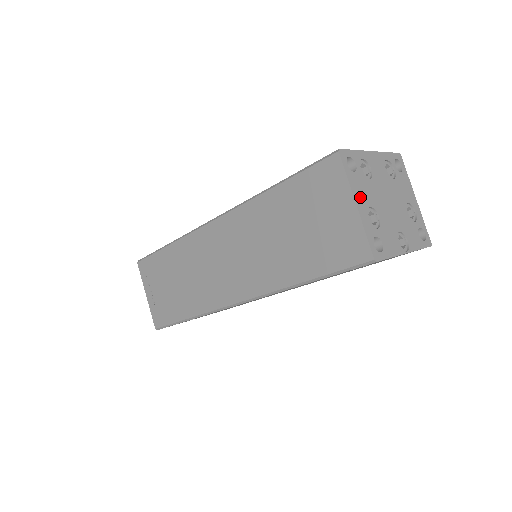
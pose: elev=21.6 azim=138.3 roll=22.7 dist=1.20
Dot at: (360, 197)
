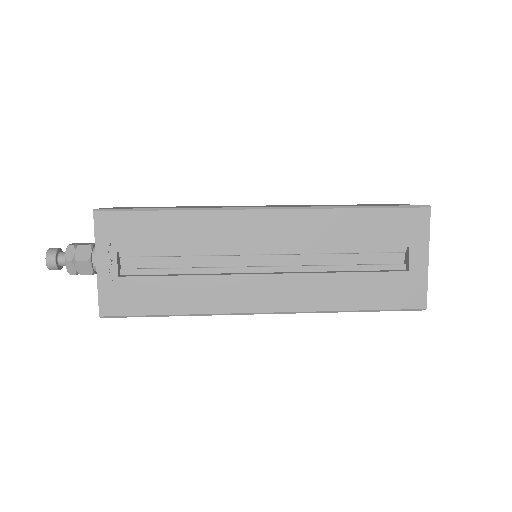
Dot at: occluded
